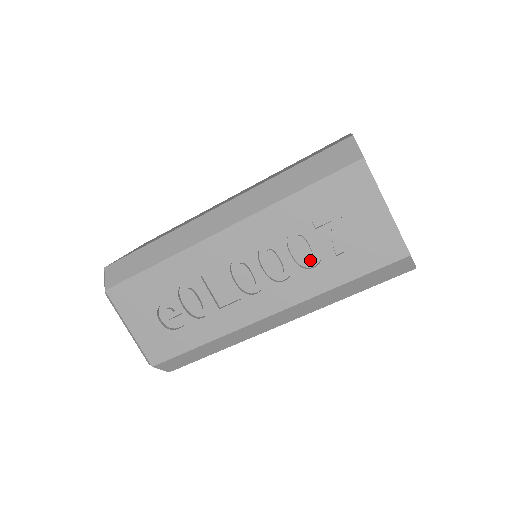
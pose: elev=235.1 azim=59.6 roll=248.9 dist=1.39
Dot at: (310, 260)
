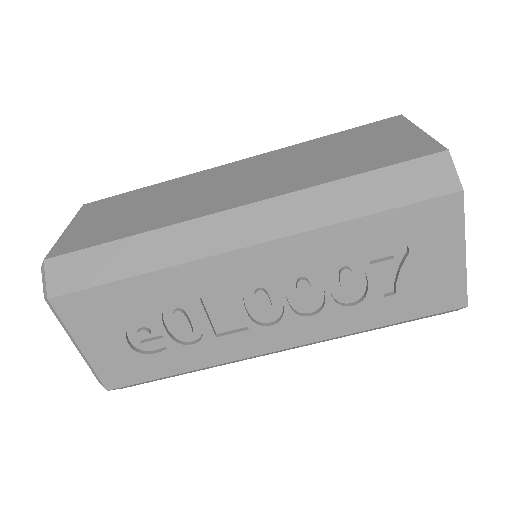
Dot at: (351, 297)
